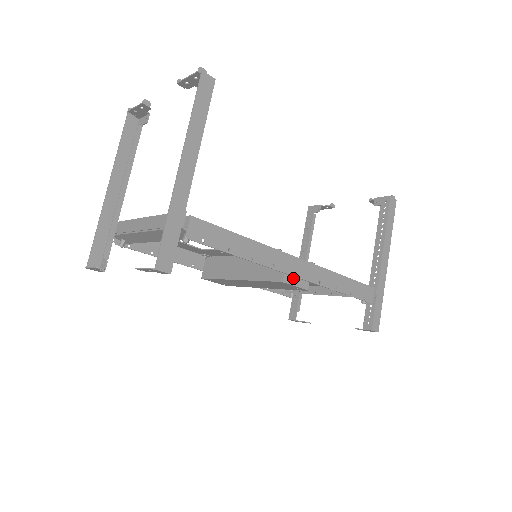
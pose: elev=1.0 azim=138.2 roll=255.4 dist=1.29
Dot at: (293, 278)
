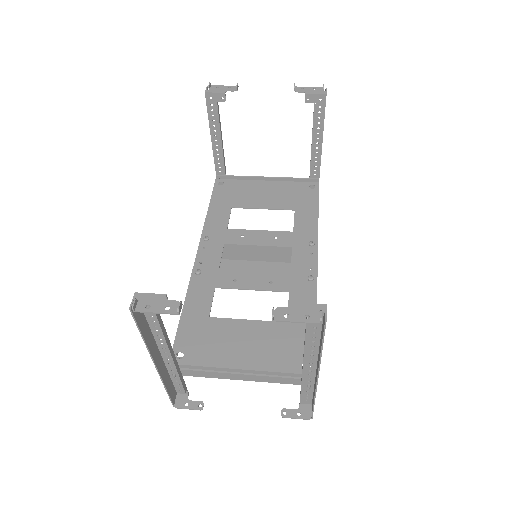
Dot at: occluded
